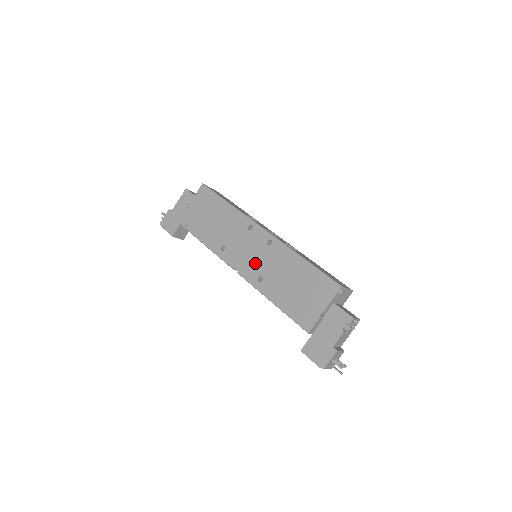
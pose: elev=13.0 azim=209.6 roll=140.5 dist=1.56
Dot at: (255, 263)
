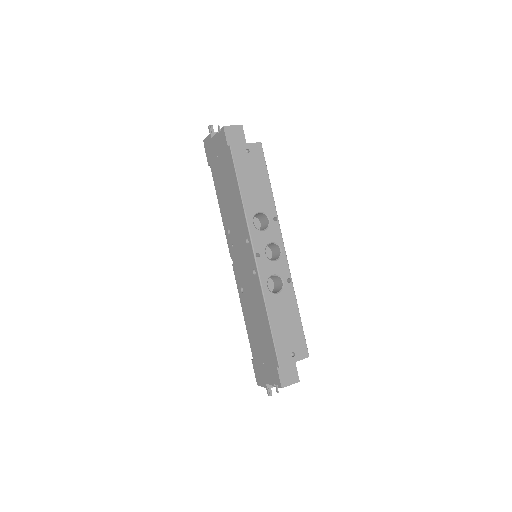
Dot at: (242, 274)
